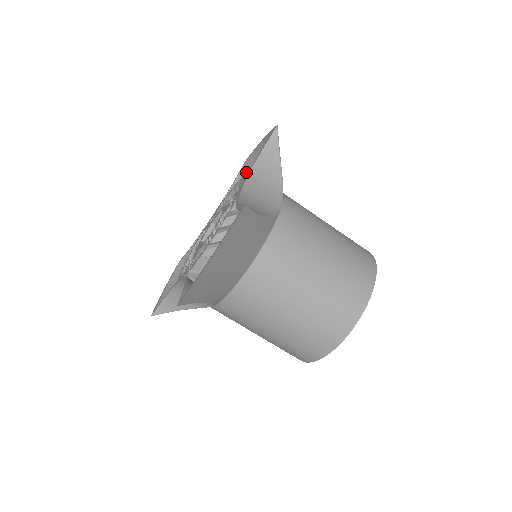
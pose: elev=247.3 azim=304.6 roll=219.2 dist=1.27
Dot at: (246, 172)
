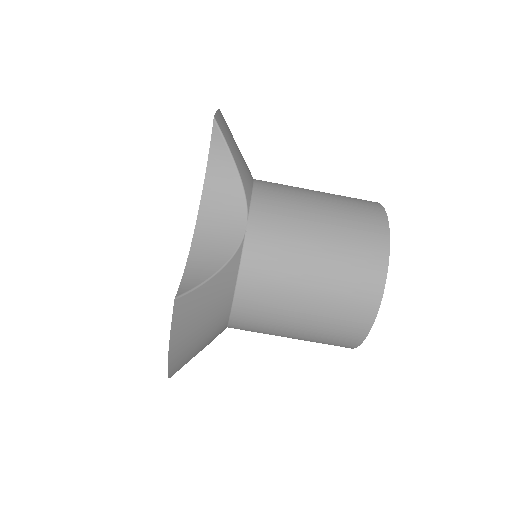
Dot at: occluded
